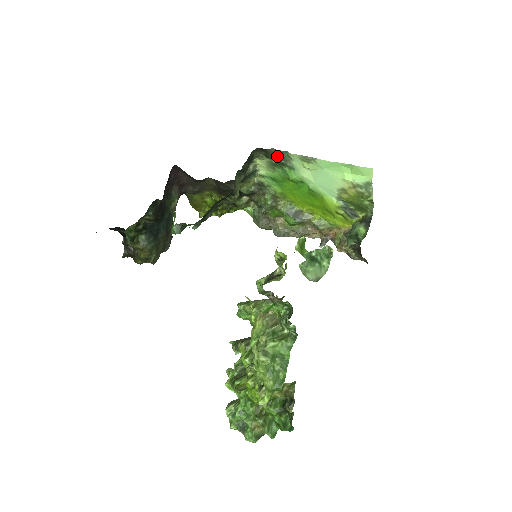
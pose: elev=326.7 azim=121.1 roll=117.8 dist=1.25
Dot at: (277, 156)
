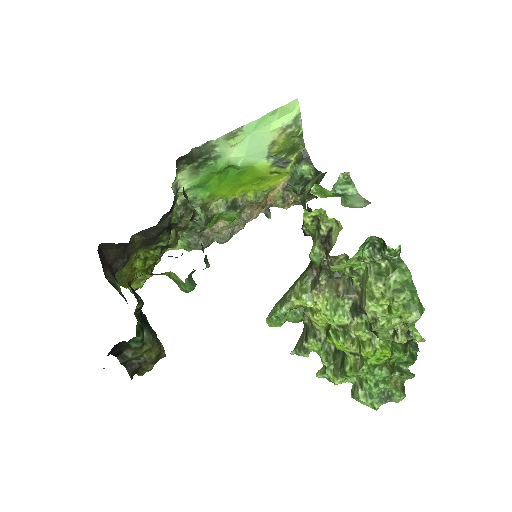
Dot at: (199, 154)
